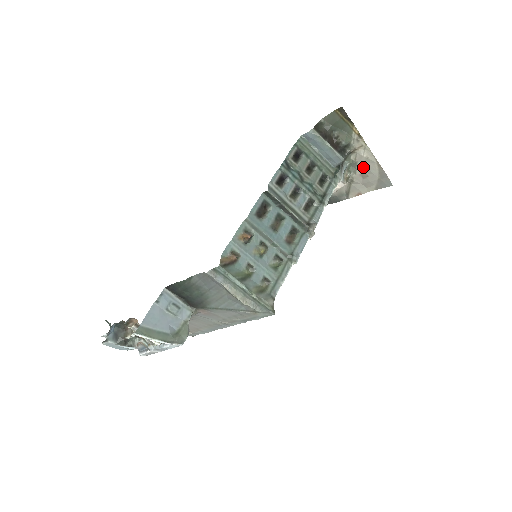
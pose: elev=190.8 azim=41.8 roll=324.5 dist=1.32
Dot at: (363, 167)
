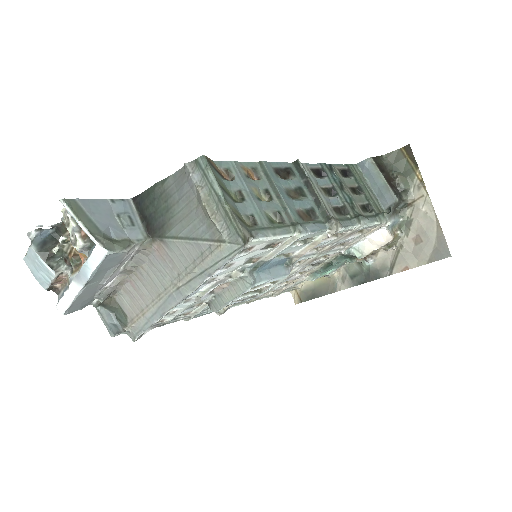
Dot at: (418, 227)
